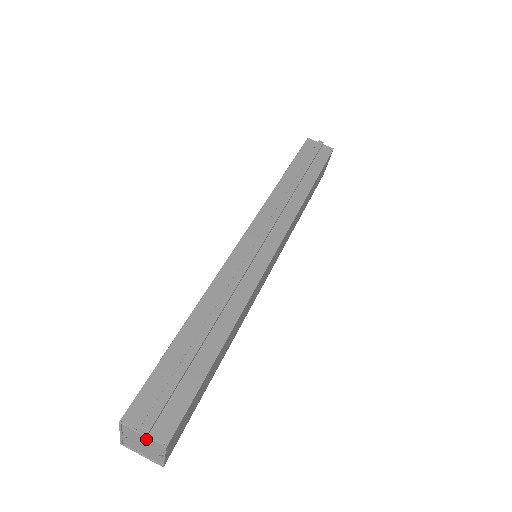
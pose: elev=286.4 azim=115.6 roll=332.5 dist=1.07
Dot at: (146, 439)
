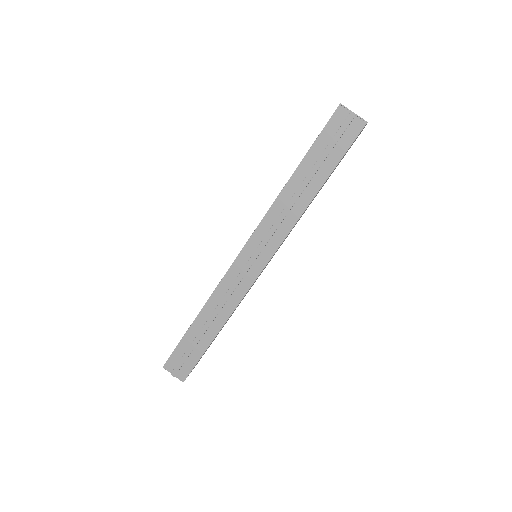
Dot at: occluded
